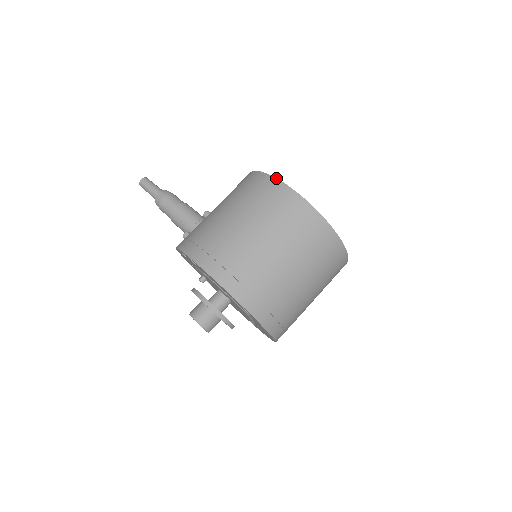
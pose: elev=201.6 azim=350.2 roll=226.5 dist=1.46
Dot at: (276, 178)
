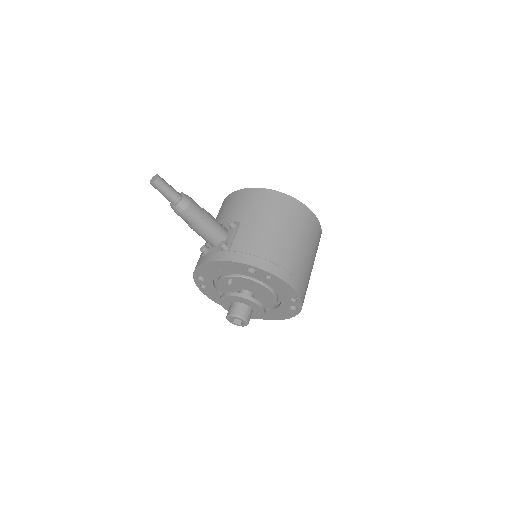
Dot at: (305, 205)
